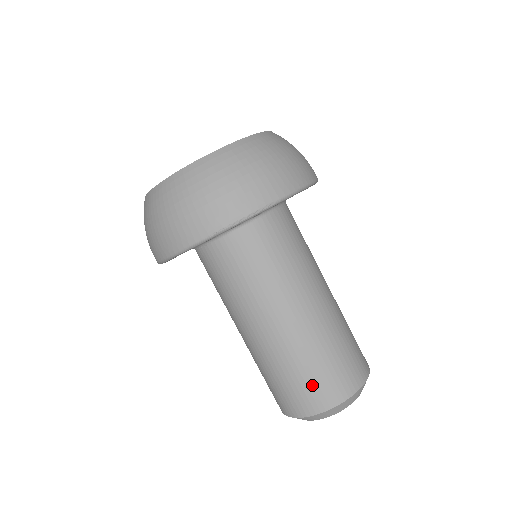
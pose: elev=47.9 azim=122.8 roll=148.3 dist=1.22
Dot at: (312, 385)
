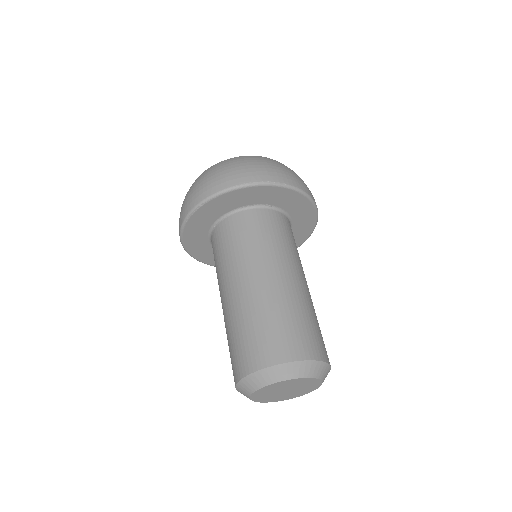
Dot at: (275, 336)
